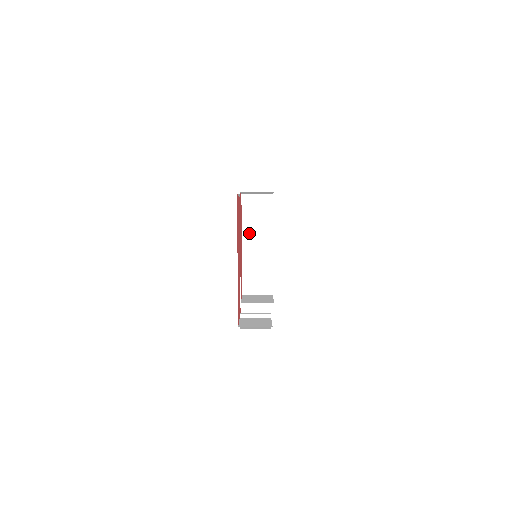
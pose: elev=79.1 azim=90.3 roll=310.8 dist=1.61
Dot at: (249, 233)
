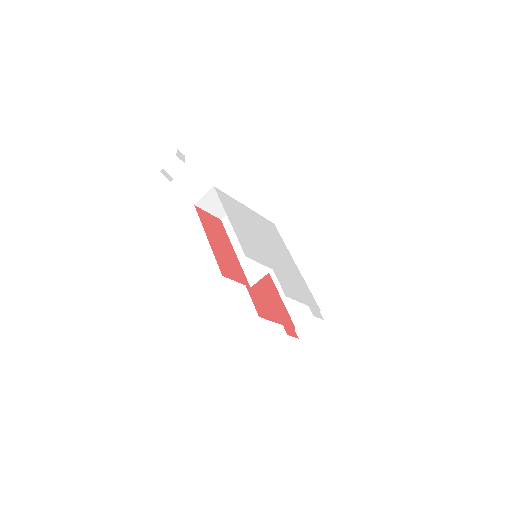
Dot at: (236, 240)
